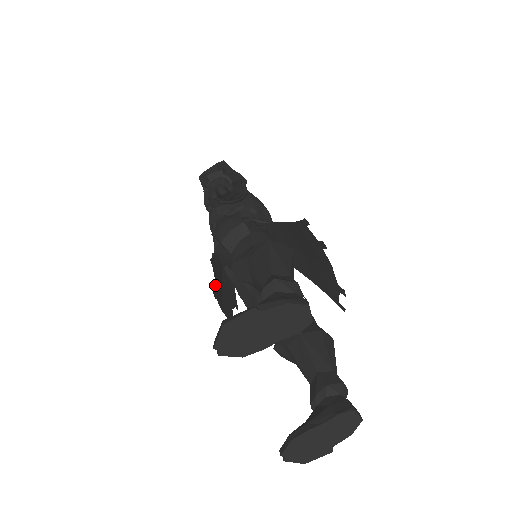
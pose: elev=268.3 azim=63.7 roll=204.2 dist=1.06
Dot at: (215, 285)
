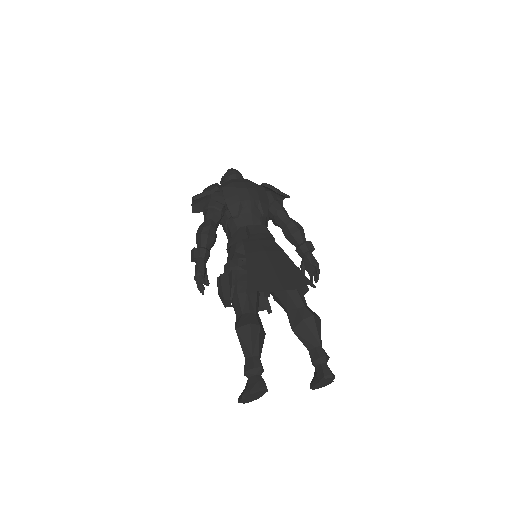
Dot at: occluded
